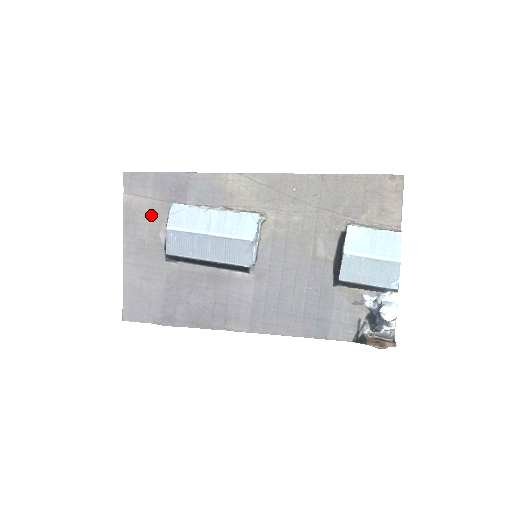
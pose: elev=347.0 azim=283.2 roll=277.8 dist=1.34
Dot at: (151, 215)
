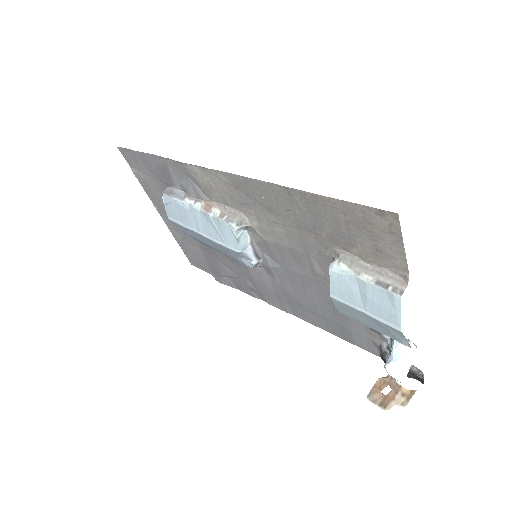
Dot at: (159, 191)
